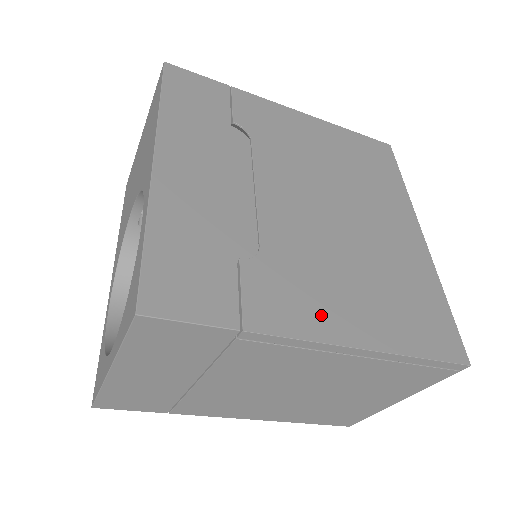
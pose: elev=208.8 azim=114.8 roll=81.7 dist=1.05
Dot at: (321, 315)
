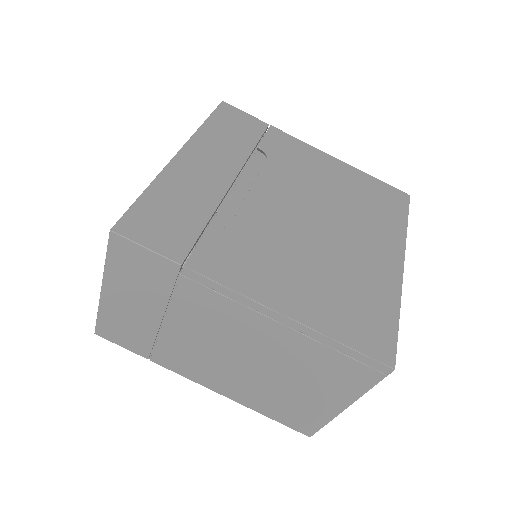
Dot at: (258, 281)
